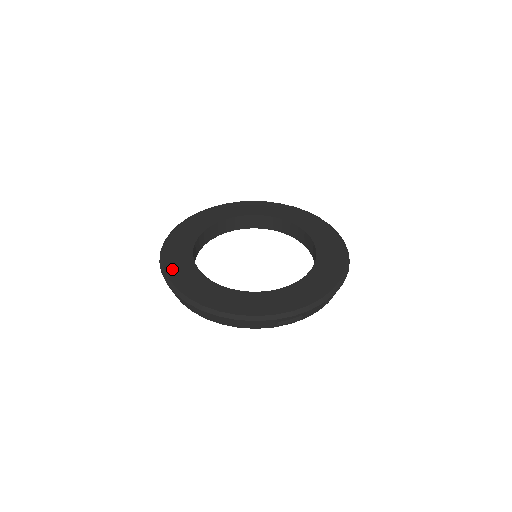
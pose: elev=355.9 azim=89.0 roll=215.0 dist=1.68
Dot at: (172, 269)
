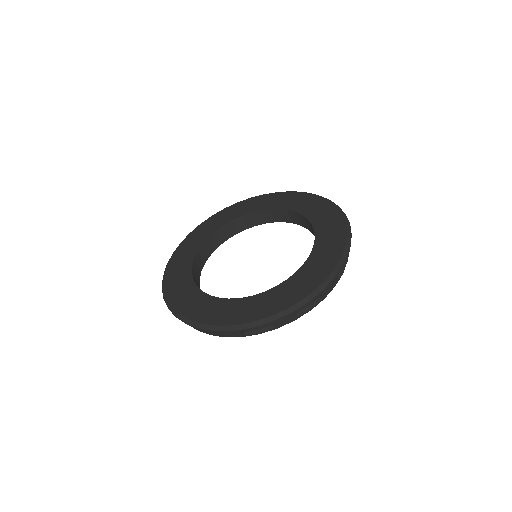
Dot at: (171, 273)
